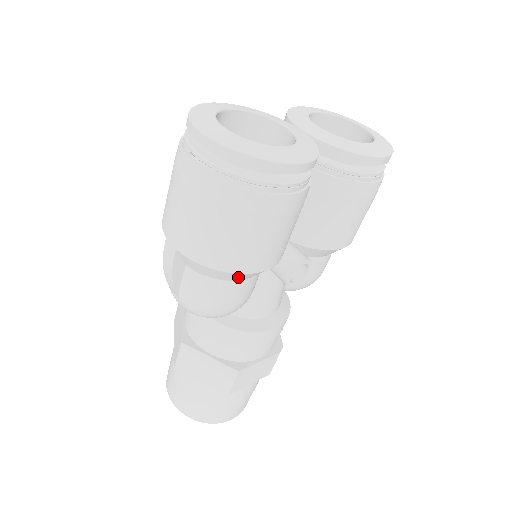
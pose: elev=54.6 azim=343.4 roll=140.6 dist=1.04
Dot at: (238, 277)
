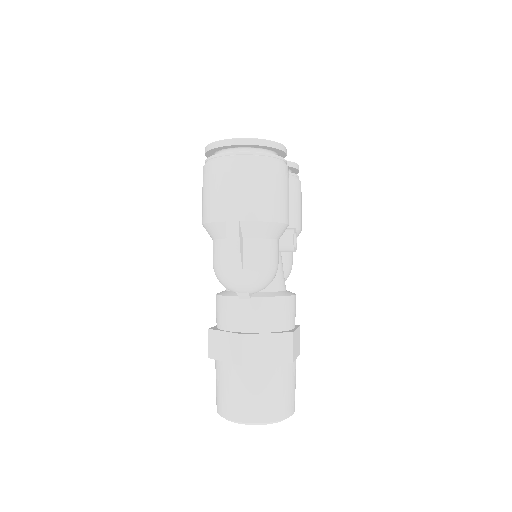
Dot at: (278, 231)
